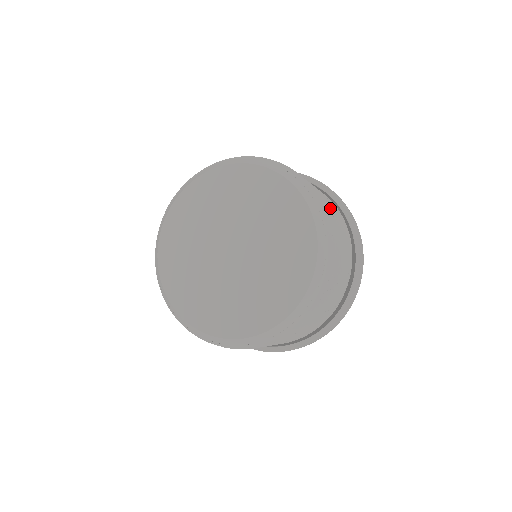
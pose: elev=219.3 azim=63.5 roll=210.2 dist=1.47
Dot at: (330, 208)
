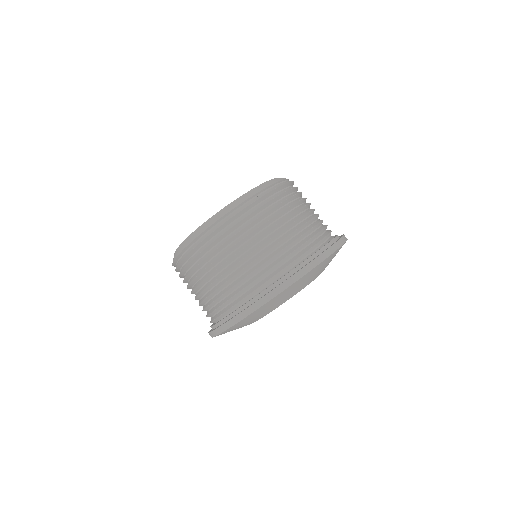
Dot at: occluded
